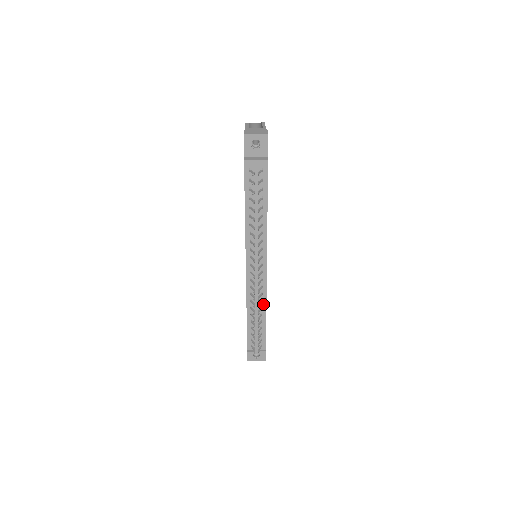
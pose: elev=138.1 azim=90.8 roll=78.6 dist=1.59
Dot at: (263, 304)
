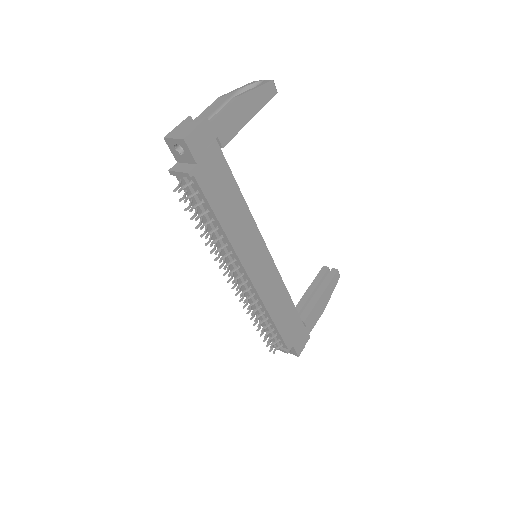
Dot at: (264, 310)
